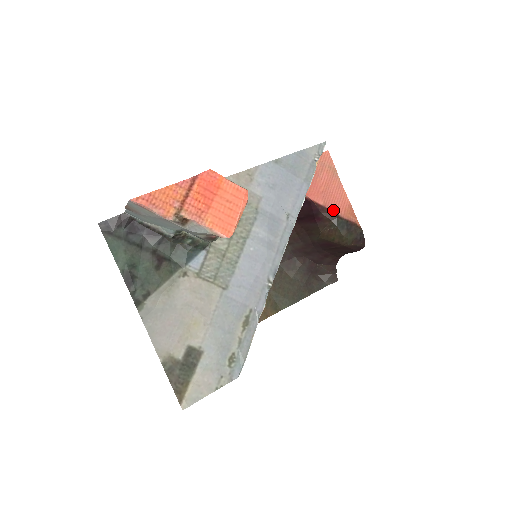
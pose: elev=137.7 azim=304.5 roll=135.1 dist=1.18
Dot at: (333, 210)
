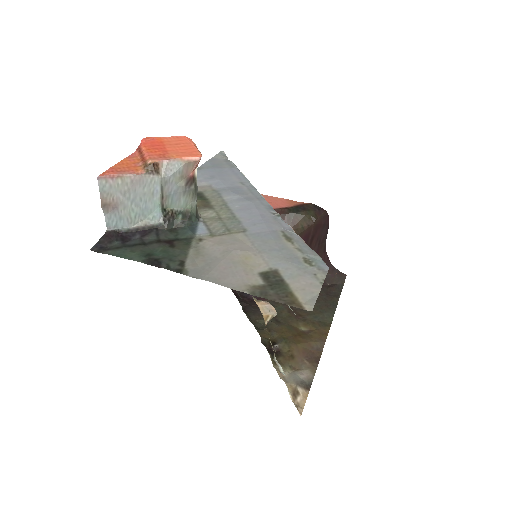
Dot at: (279, 208)
